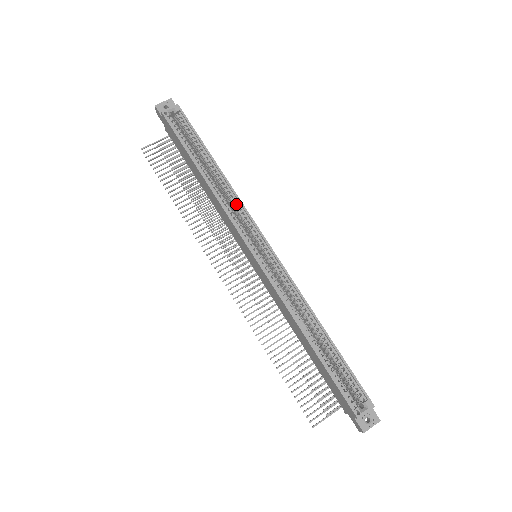
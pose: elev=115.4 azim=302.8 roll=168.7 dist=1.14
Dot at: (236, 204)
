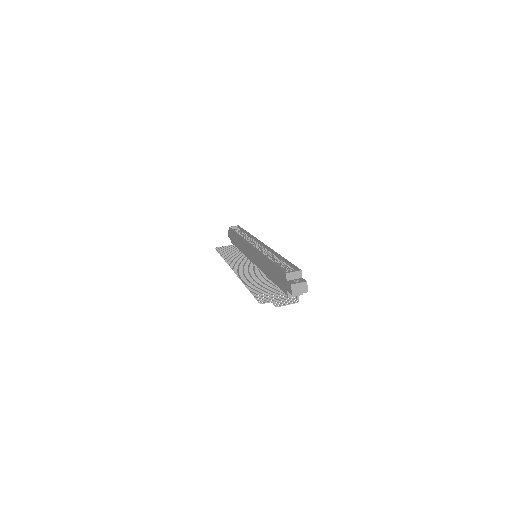
Dot at: (251, 239)
